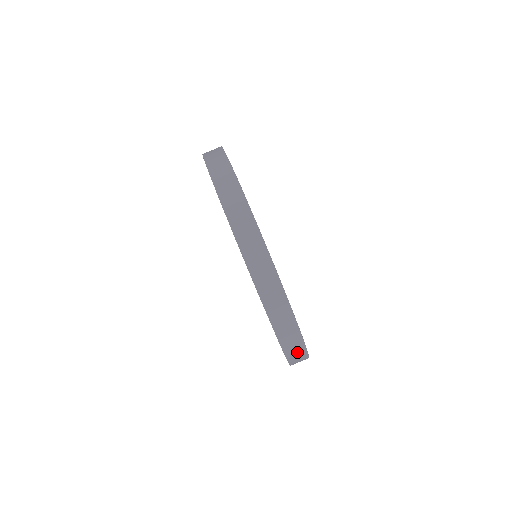
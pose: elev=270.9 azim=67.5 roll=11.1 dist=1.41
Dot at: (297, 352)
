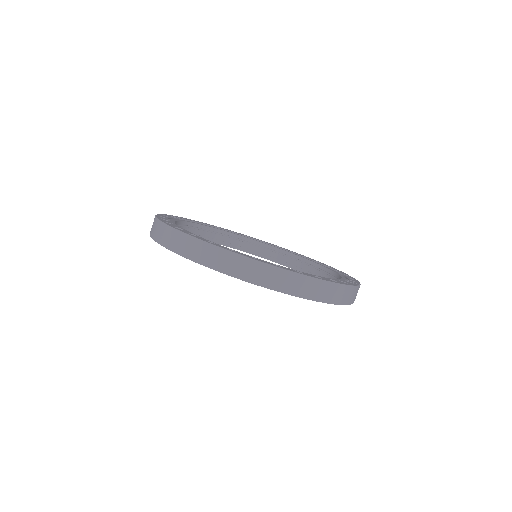
Dot at: (307, 286)
